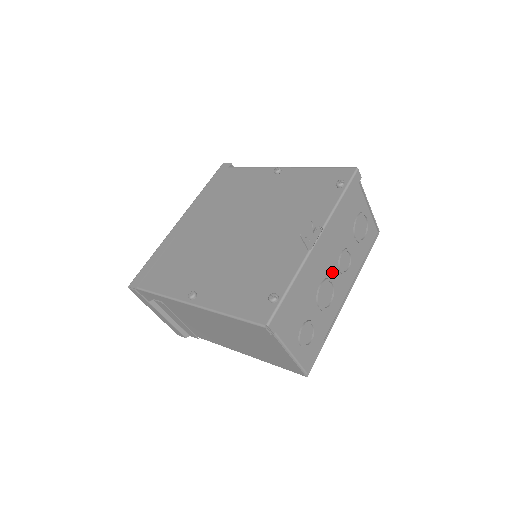
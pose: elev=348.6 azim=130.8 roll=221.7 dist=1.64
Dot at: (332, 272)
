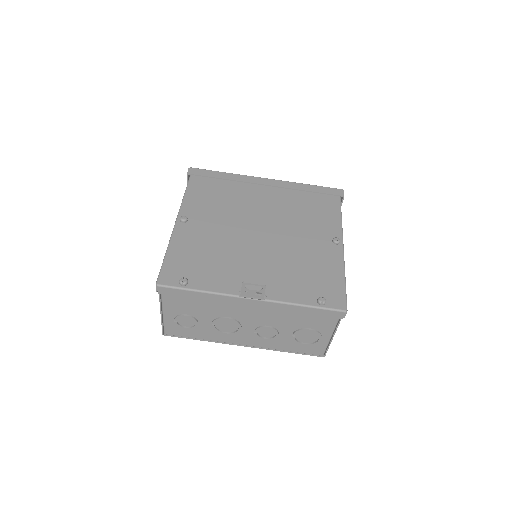
Dot at: (247, 324)
